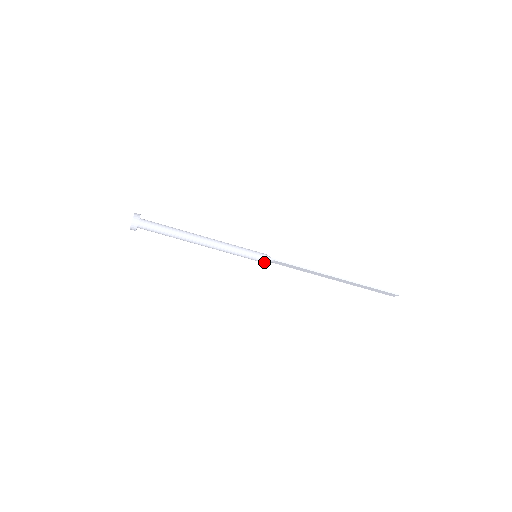
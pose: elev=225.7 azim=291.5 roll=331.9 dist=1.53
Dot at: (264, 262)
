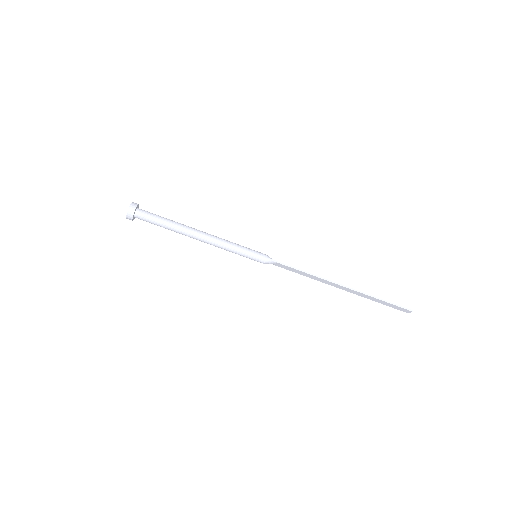
Dot at: (264, 263)
